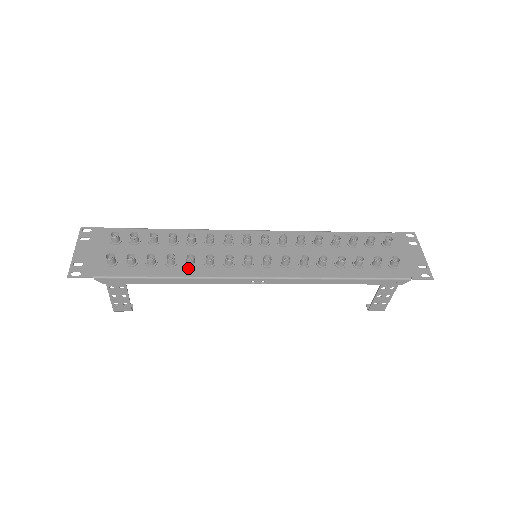
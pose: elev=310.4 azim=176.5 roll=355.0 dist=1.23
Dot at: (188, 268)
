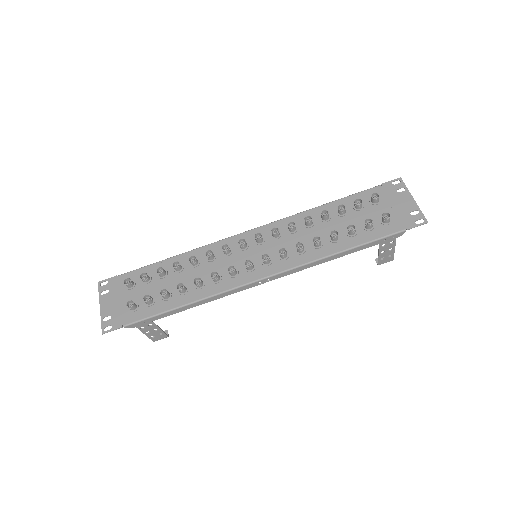
Dot at: (199, 290)
